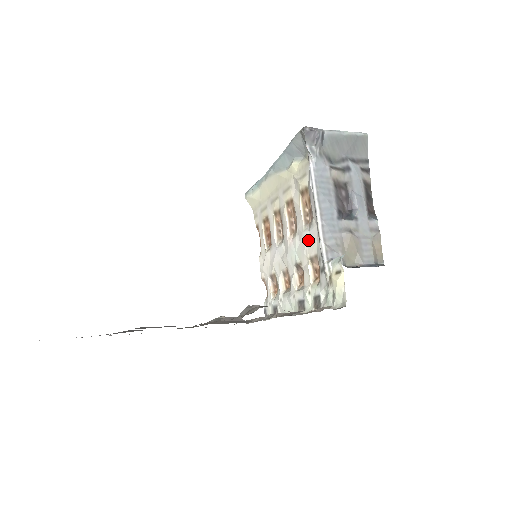
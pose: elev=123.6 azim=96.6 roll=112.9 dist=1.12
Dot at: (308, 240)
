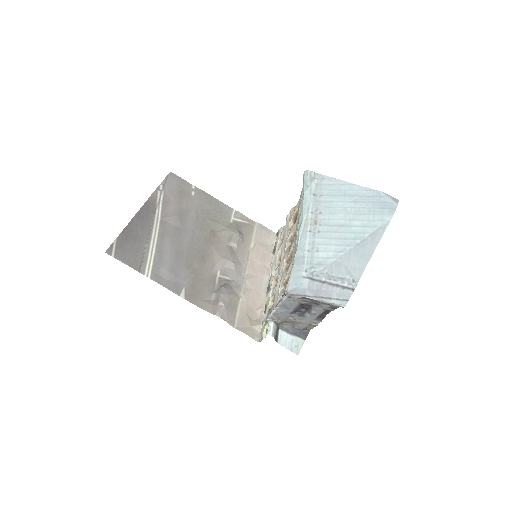
Dot at: (278, 292)
